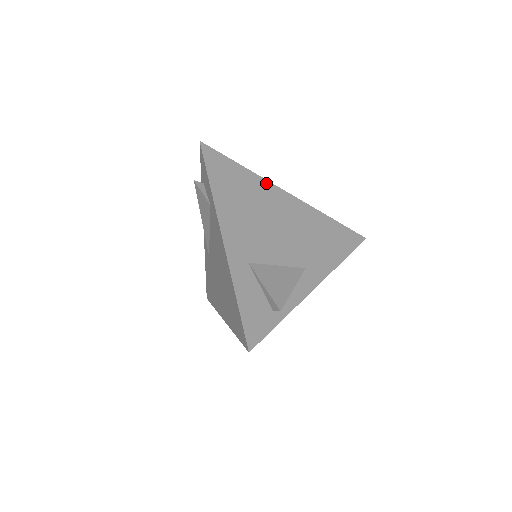
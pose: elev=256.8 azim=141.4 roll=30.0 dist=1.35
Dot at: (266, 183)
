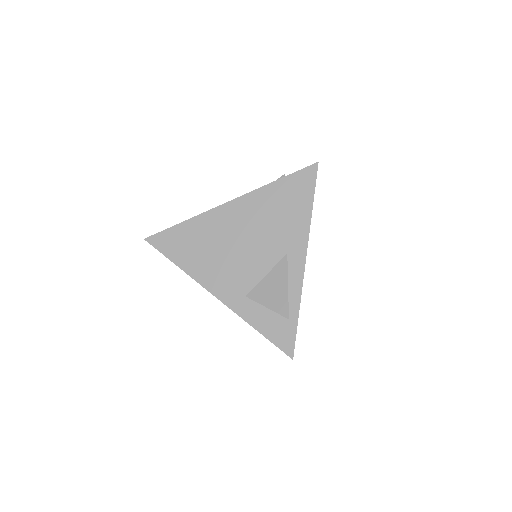
Dot at: (208, 215)
